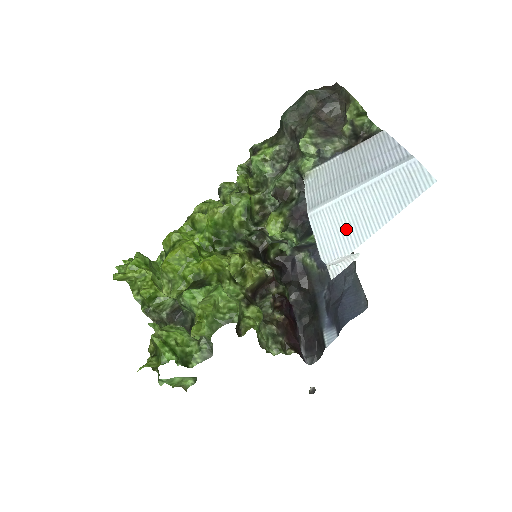
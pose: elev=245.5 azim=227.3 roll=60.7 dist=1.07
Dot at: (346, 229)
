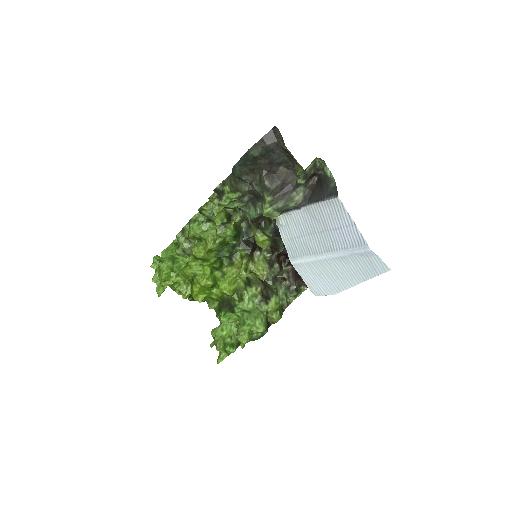
Dot at: (326, 280)
